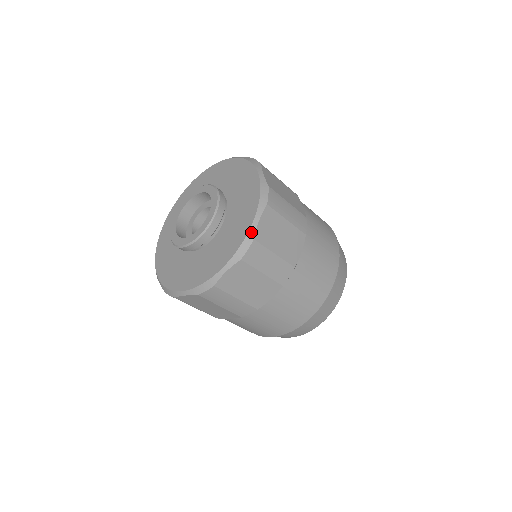
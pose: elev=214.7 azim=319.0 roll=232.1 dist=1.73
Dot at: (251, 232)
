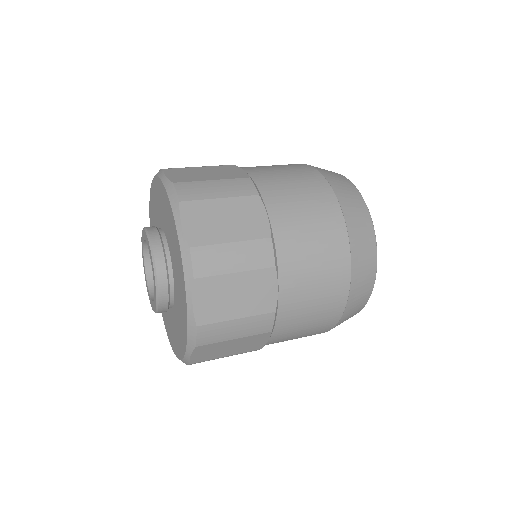
Dot at: (186, 360)
